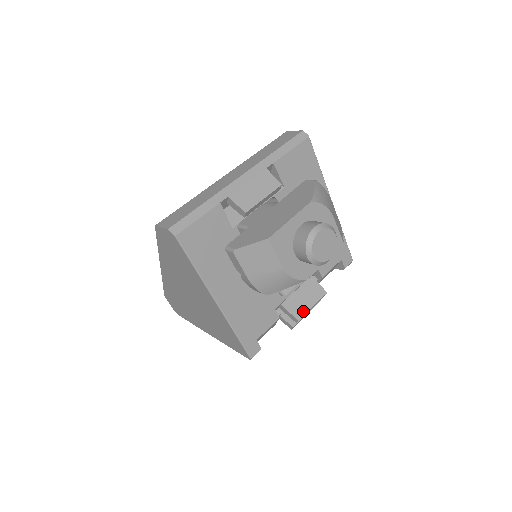
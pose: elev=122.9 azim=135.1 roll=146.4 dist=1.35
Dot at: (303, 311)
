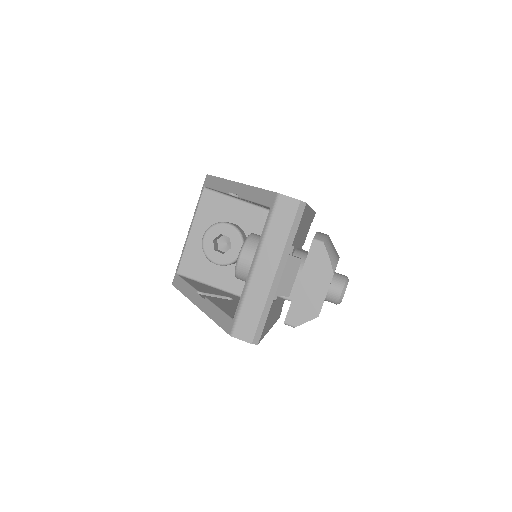
Dot at: occluded
